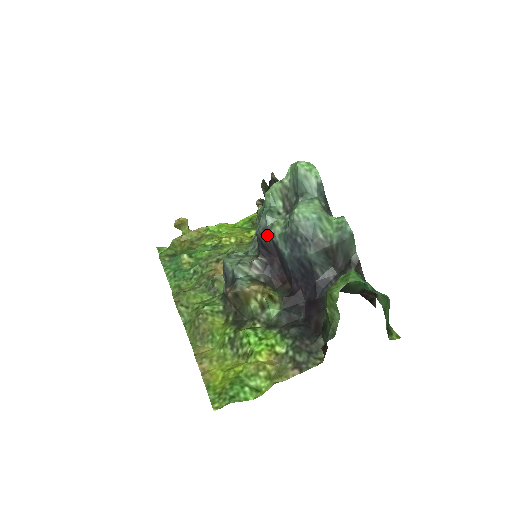
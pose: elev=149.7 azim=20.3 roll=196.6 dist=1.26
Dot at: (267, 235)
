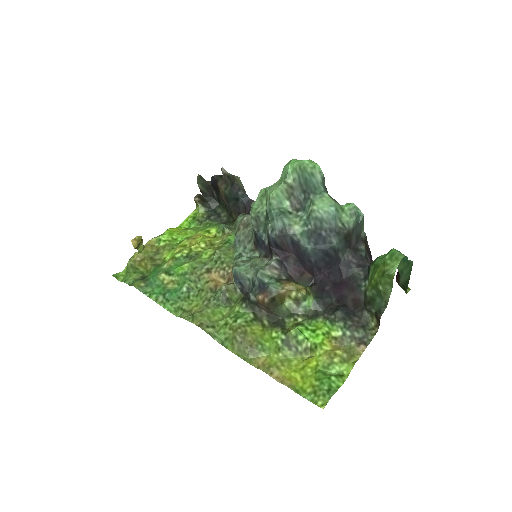
Dot at: (286, 236)
